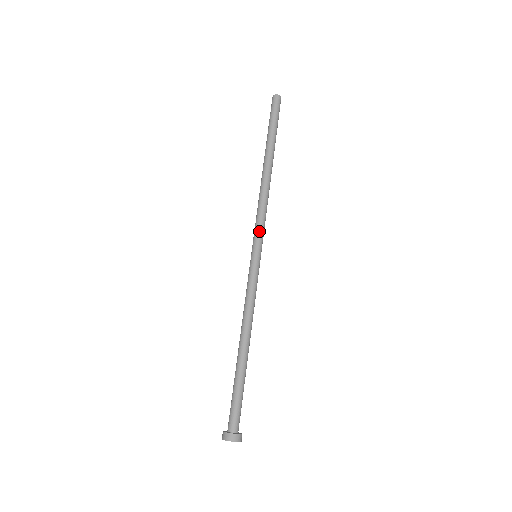
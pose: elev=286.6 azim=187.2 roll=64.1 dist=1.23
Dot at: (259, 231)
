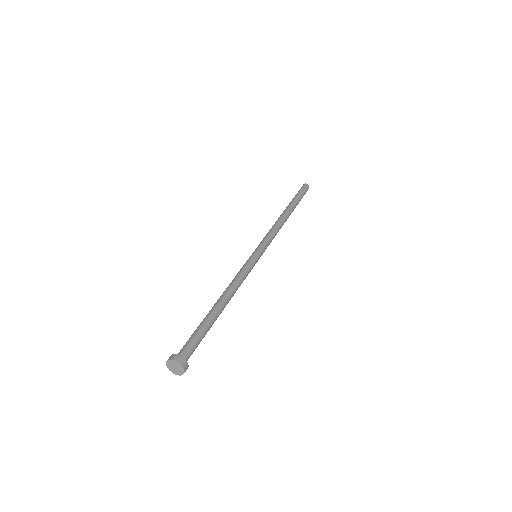
Dot at: (267, 242)
